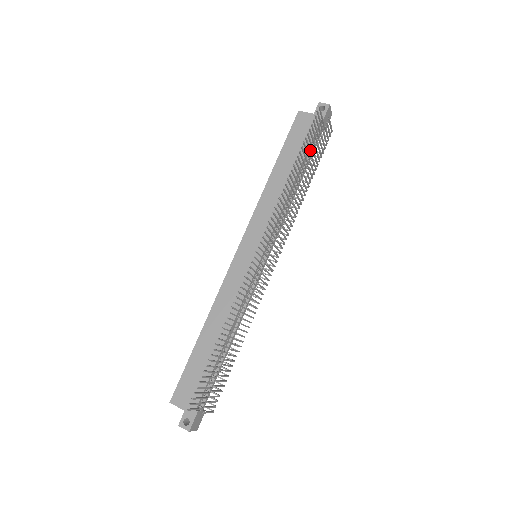
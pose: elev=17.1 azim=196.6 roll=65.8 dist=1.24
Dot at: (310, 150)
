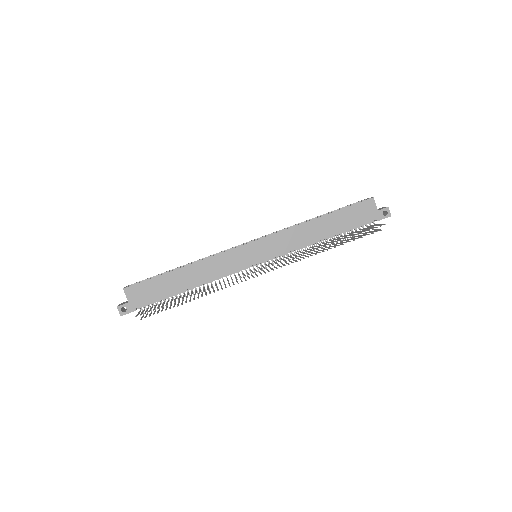
Dot at: (351, 234)
